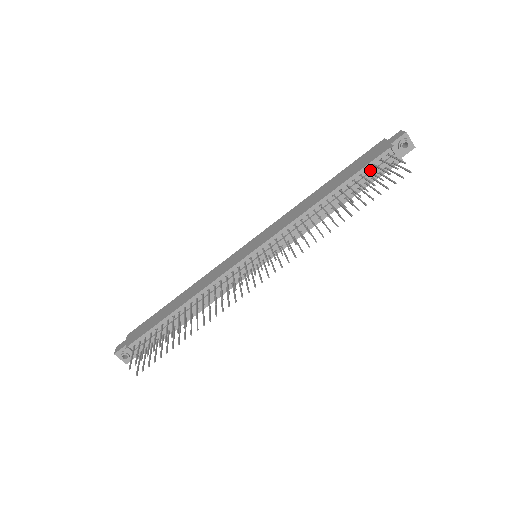
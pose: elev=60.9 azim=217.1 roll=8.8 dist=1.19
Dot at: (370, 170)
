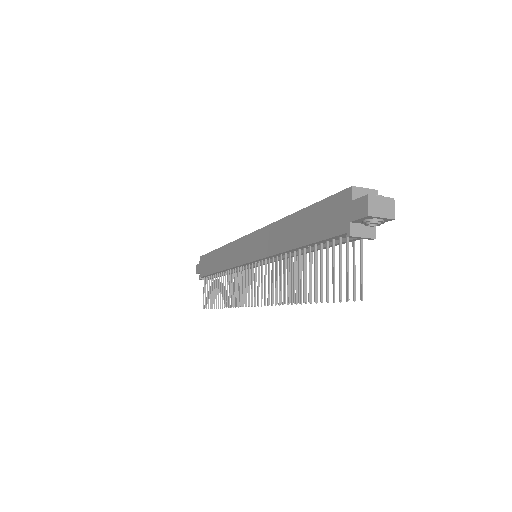
Dot at: (332, 241)
